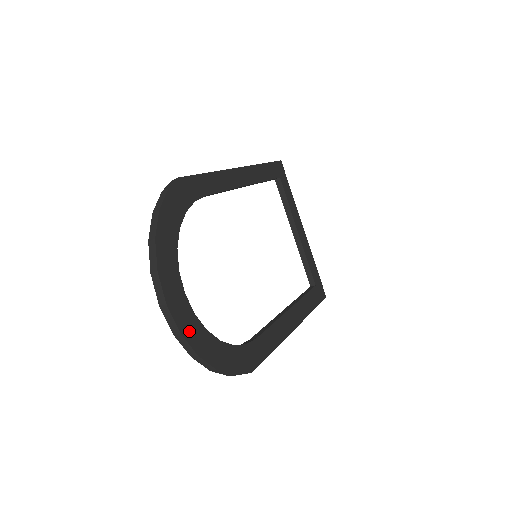
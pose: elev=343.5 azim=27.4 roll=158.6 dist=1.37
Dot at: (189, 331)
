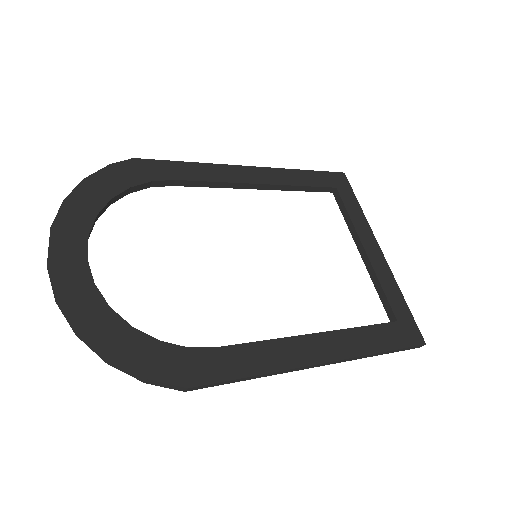
Dot at: (74, 299)
